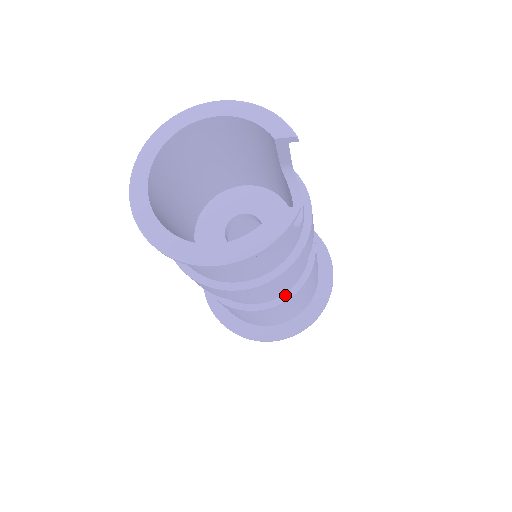
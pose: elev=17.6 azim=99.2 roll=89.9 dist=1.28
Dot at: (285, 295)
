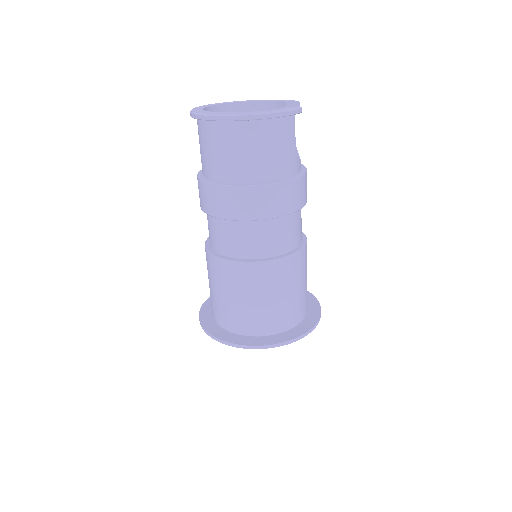
Dot at: (281, 256)
